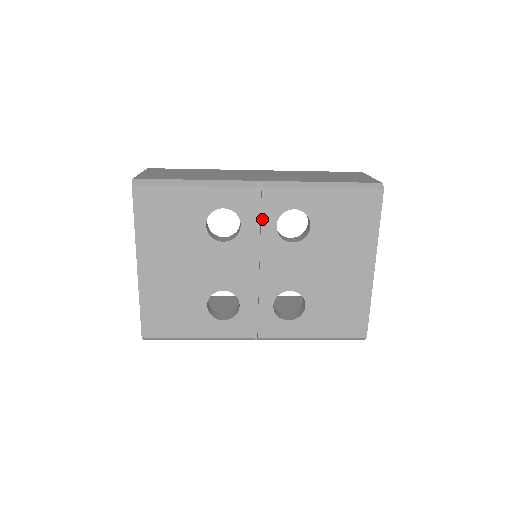
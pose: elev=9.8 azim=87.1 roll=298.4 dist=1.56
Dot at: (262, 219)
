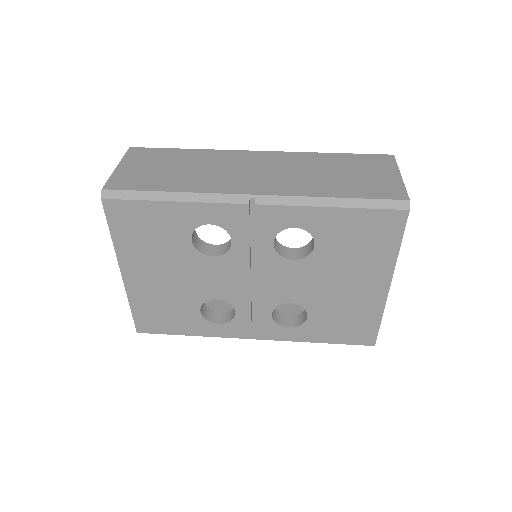
Dot at: (256, 236)
